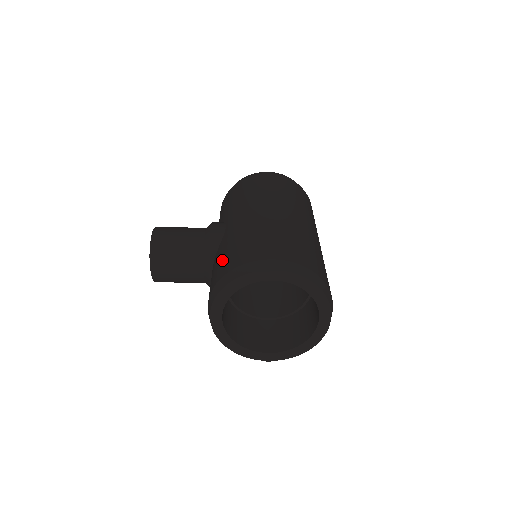
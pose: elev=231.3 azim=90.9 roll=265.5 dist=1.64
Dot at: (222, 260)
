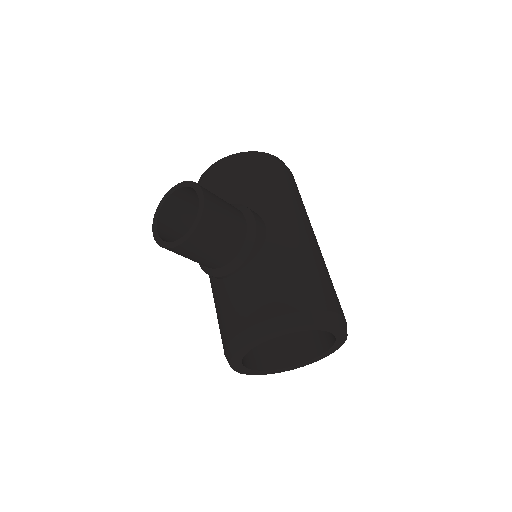
Dot at: (283, 283)
